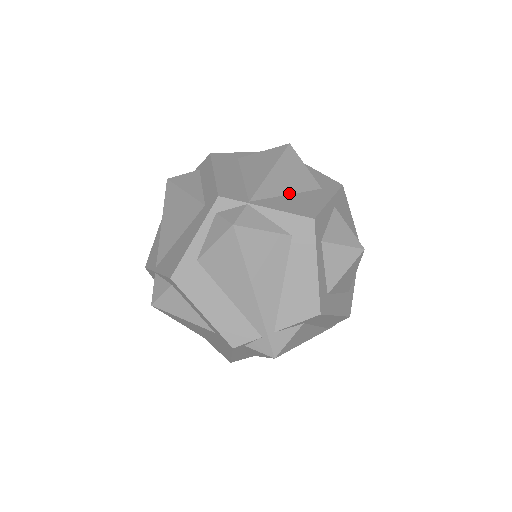
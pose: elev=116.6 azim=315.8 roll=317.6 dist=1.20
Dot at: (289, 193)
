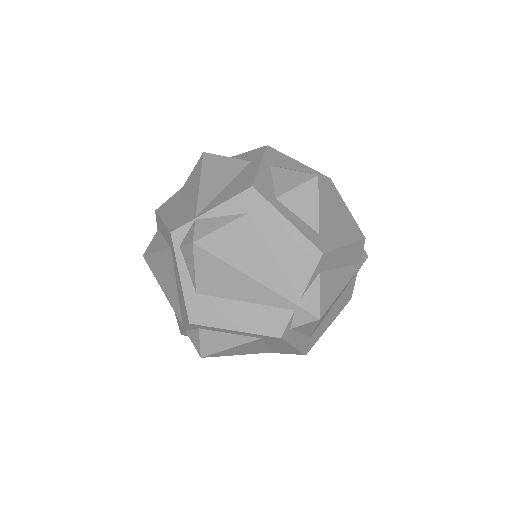
Dot at: (225, 186)
